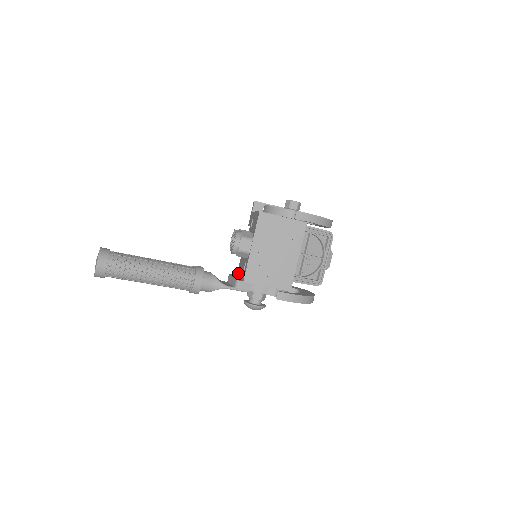
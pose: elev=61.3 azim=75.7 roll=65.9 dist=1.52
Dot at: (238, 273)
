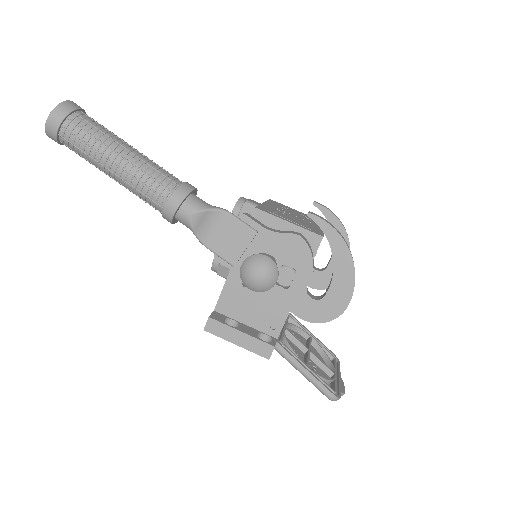
Dot at: (213, 311)
